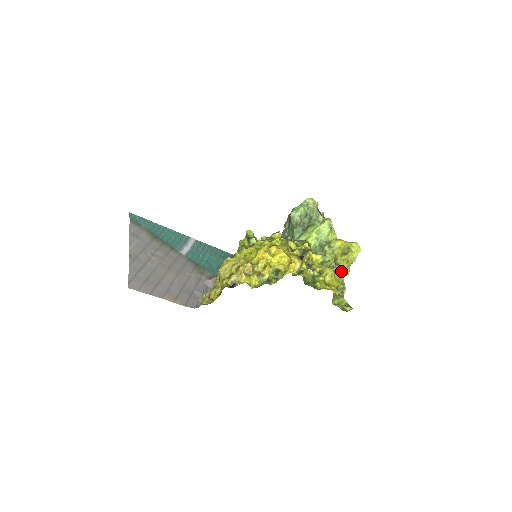
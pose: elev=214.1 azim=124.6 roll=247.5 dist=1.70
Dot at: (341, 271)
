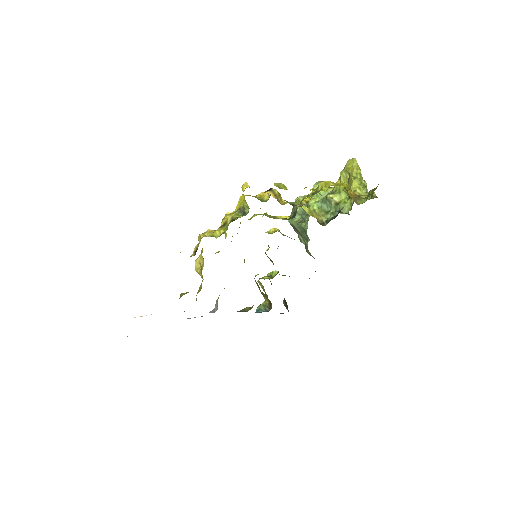
Dot at: (356, 189)
